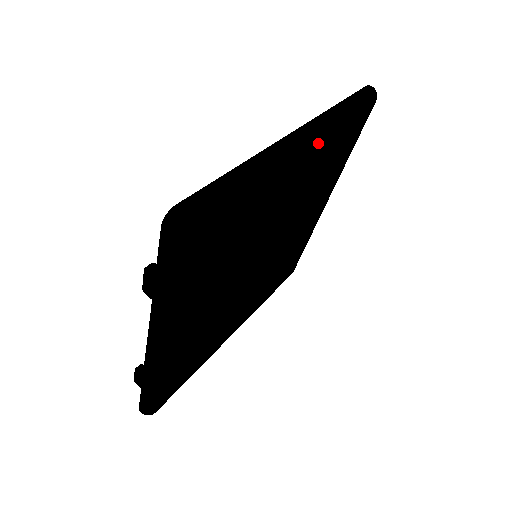
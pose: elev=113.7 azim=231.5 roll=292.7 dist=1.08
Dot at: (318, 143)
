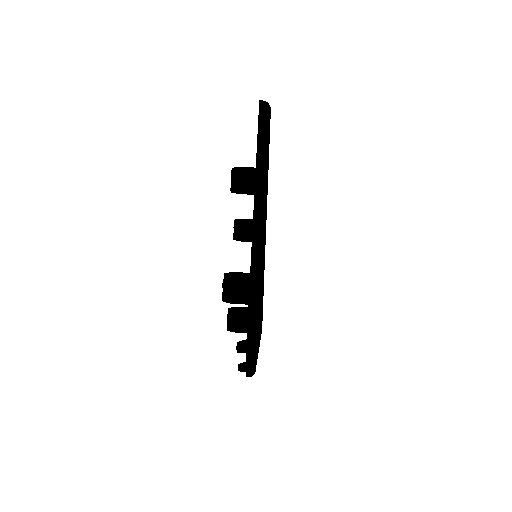
Dot at: (267, 193)
